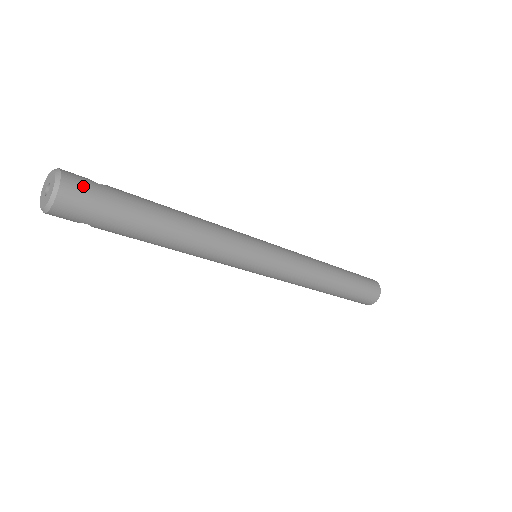
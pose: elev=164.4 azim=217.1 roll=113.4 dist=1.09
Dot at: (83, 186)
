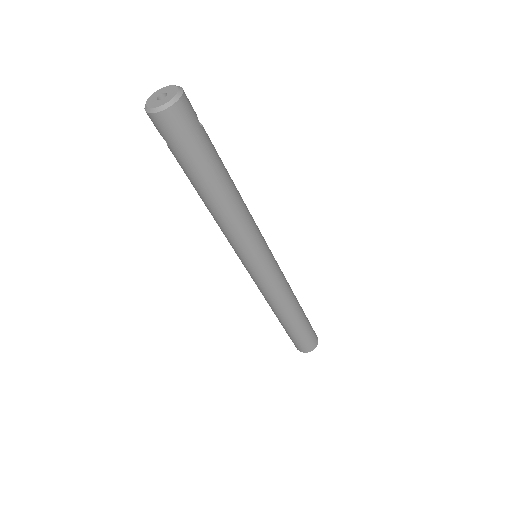
Dot at: (189, 117)
